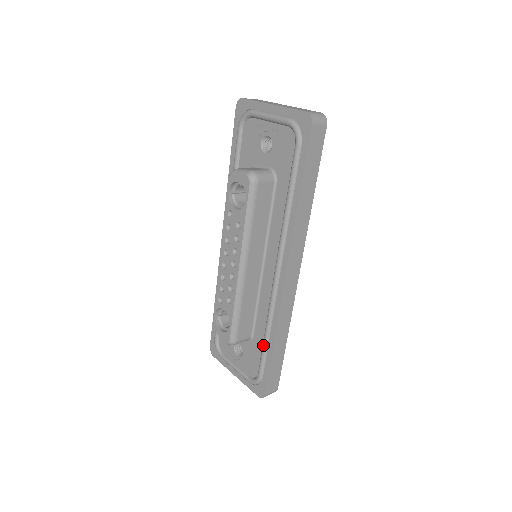
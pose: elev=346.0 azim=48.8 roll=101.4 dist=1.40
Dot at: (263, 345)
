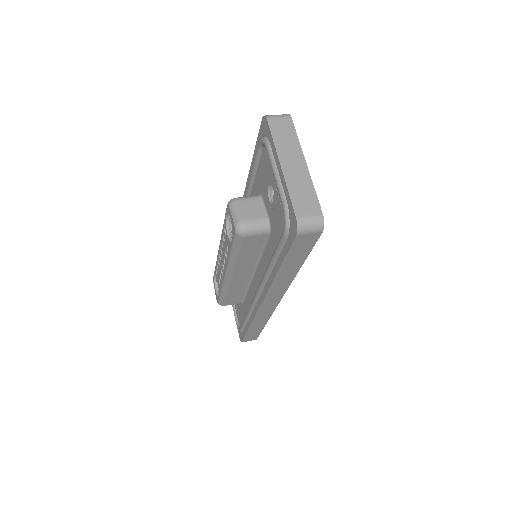
Dot at: (244, 319)
